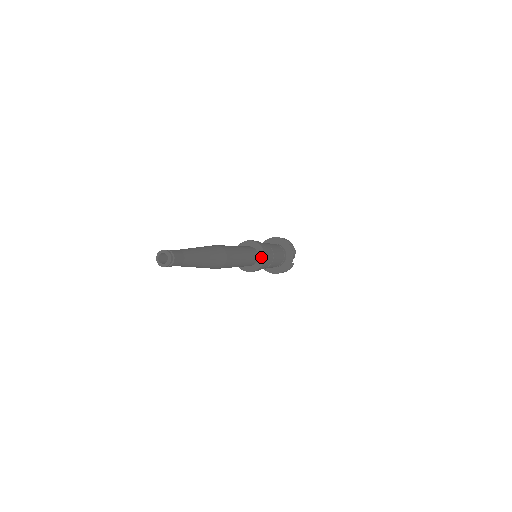
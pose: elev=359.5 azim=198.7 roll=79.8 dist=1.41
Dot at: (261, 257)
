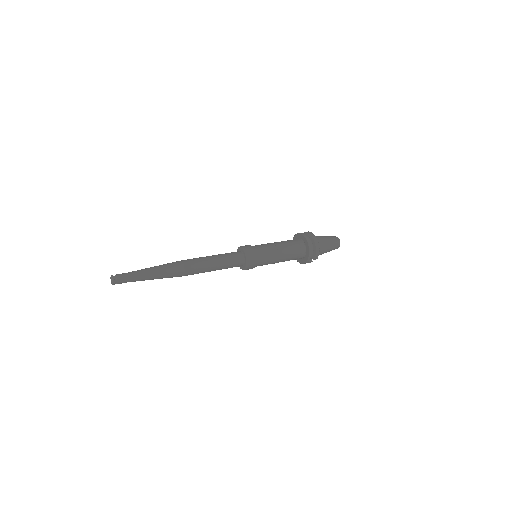
Dot at: (244, 267)
